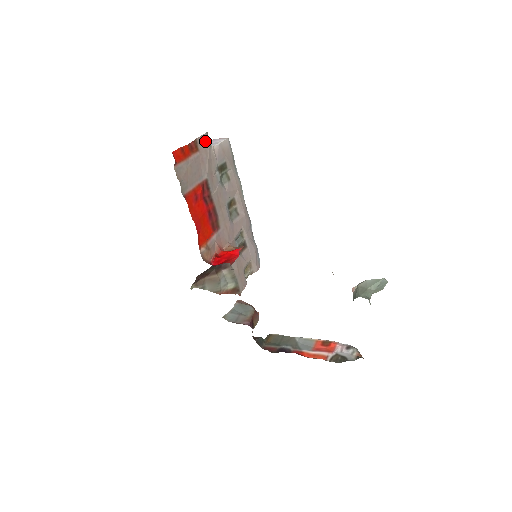
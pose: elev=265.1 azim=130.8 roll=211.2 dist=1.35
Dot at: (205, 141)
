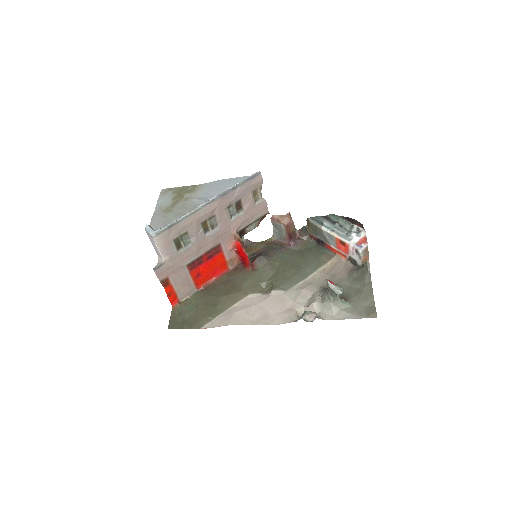
Dot at: (160, 271)
